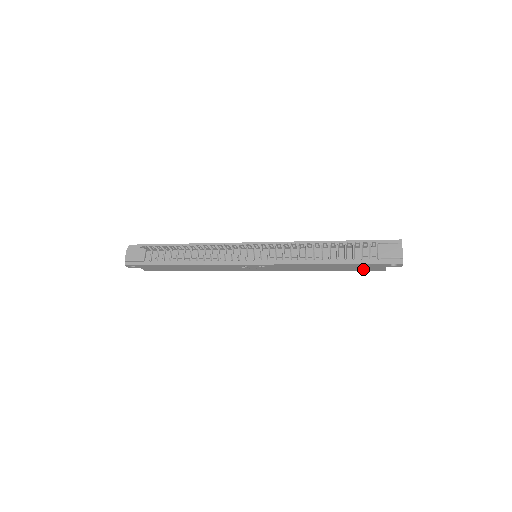
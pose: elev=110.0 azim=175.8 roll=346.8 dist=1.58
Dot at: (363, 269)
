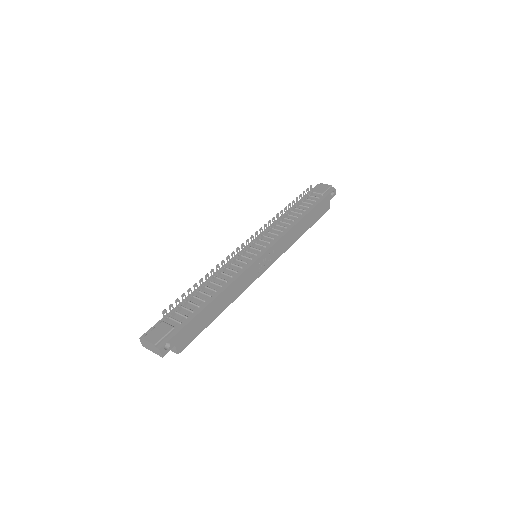
Dot at: (320, 214)
